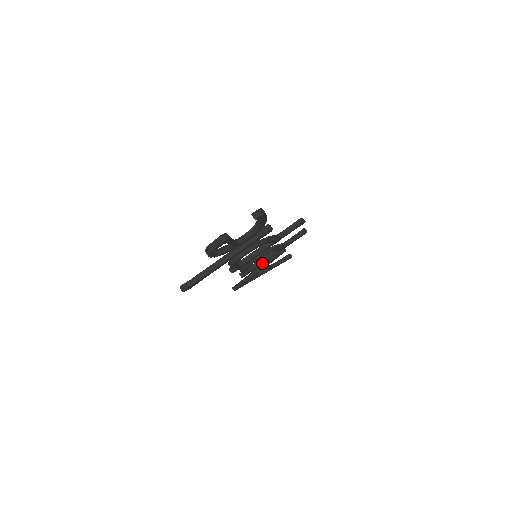
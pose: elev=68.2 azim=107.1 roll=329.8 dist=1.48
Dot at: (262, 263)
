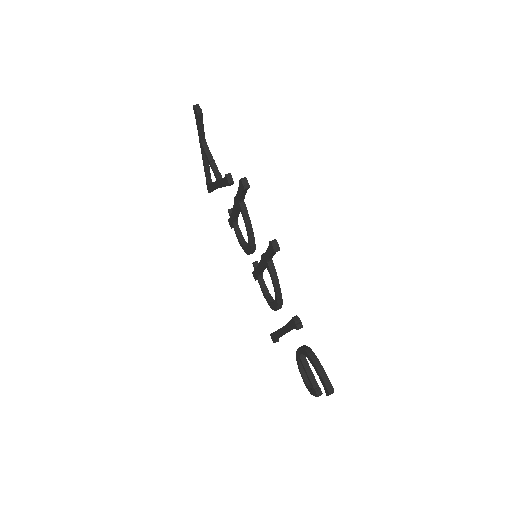
Dot at: occluded
